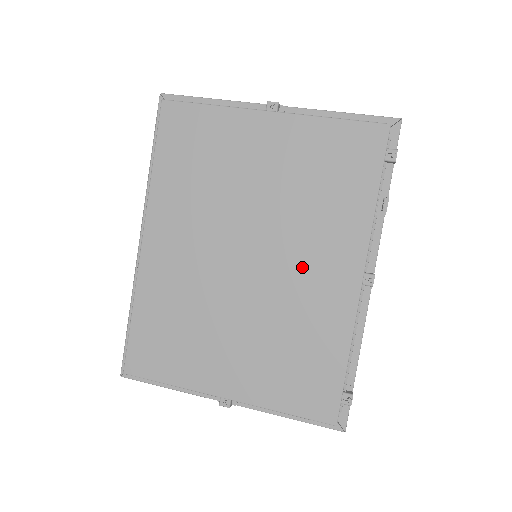
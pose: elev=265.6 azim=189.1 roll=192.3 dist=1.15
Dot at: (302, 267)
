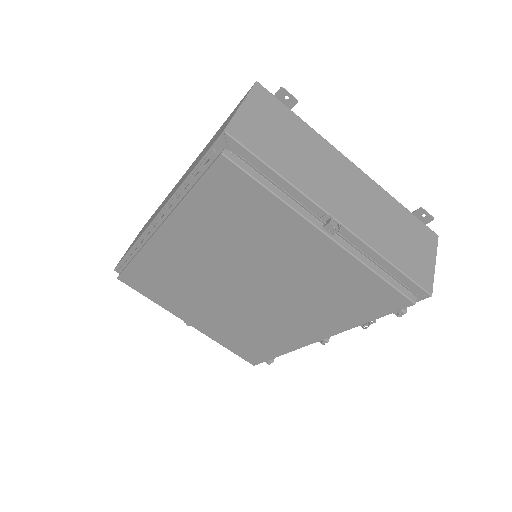
Dot at: (281, 315)
